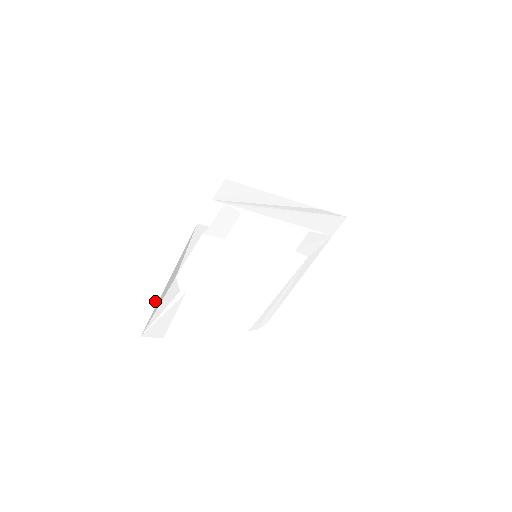
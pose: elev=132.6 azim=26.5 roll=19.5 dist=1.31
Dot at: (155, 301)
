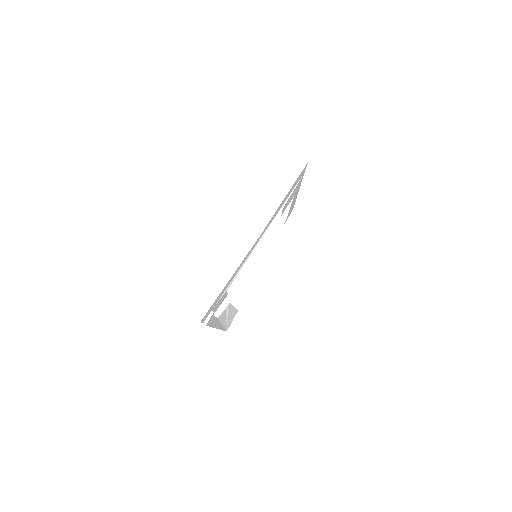
Dot at: occluded
